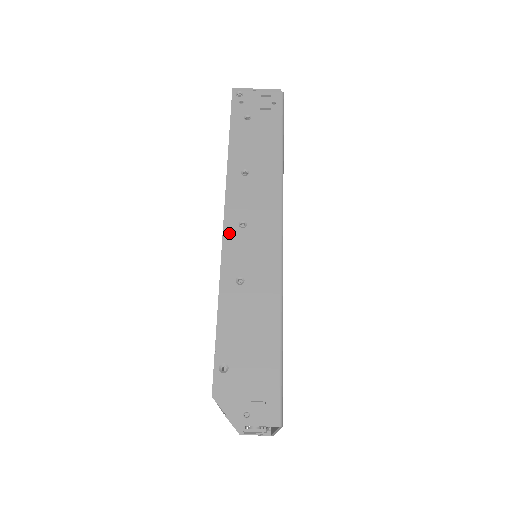
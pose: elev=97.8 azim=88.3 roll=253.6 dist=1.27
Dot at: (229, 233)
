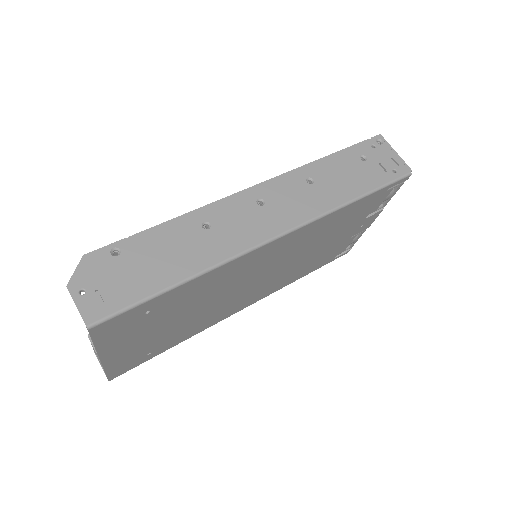
Dot at: (245, 195)
